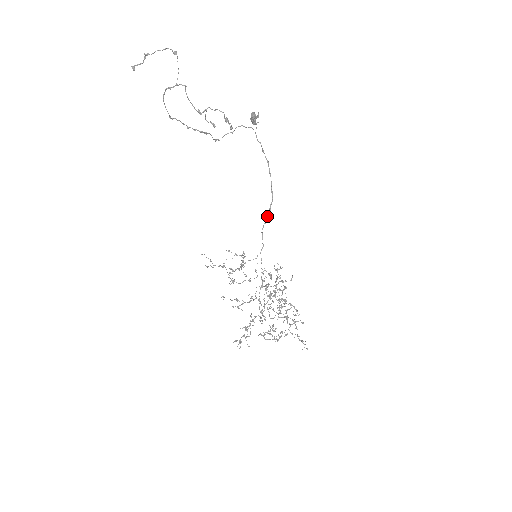
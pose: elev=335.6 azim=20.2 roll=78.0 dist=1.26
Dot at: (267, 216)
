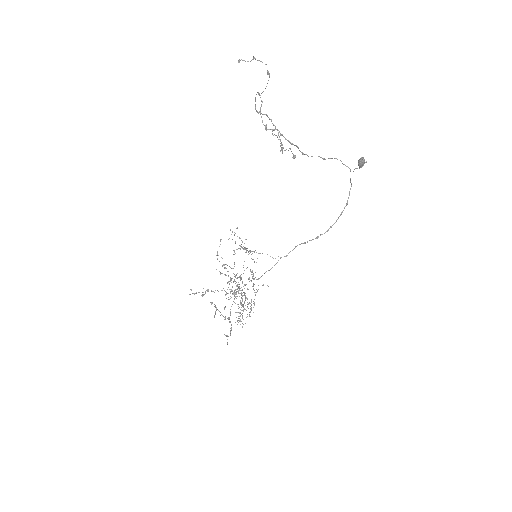
Dot at: (311, 240)
